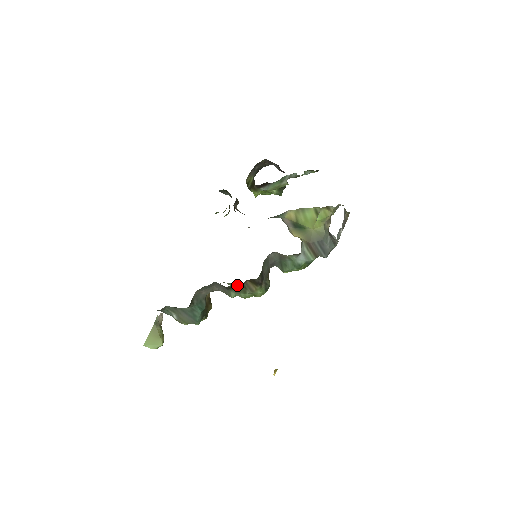
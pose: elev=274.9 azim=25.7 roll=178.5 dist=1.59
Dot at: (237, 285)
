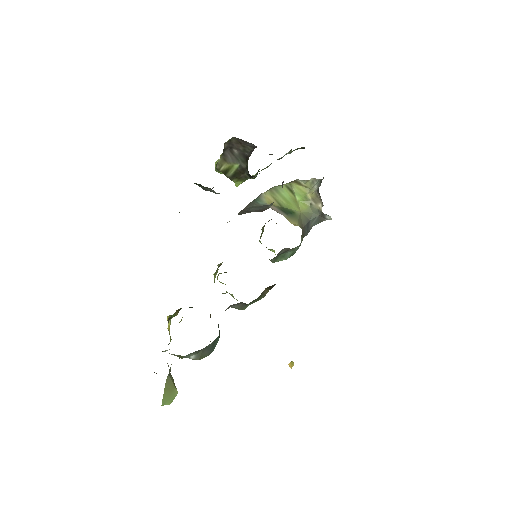
Dot at: occluded
